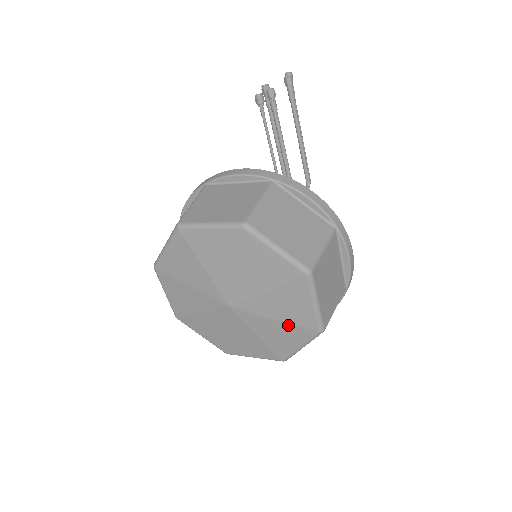
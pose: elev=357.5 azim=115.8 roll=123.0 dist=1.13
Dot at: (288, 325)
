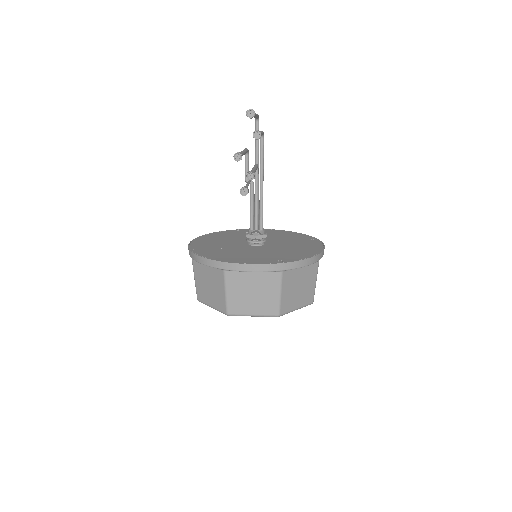
Dot at: occluded
